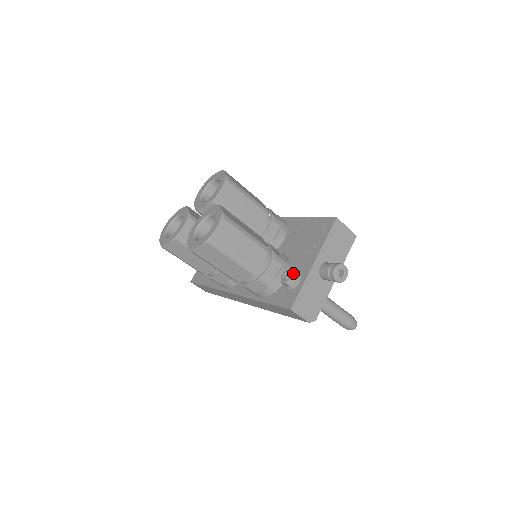
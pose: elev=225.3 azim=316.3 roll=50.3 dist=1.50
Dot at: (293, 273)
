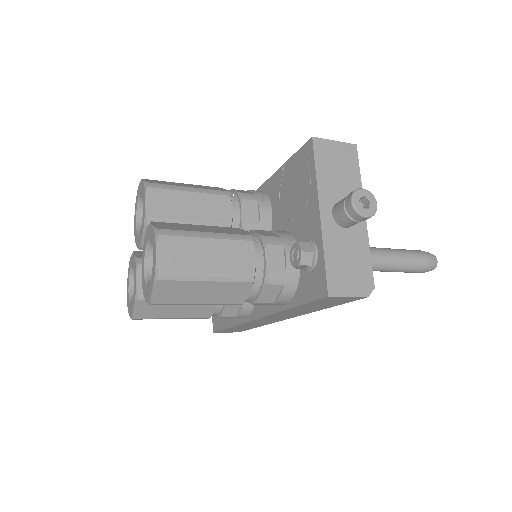
Dot at: (301, 246)
